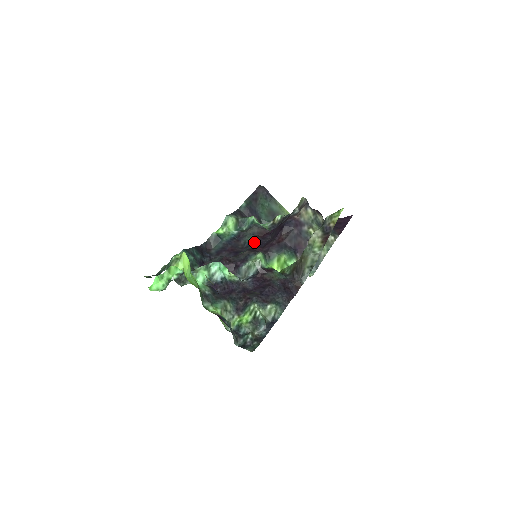
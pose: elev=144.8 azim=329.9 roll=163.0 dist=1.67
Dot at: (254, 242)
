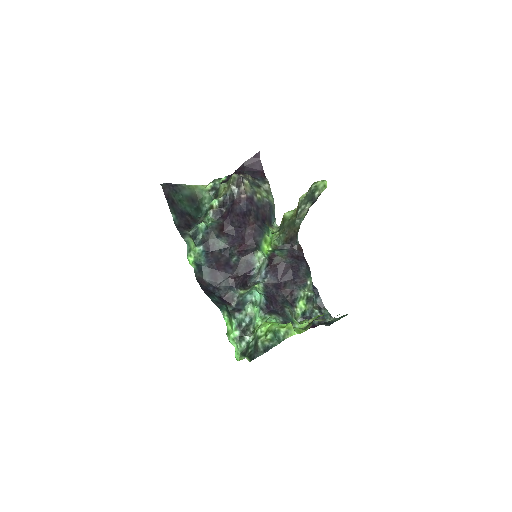
Dot at: (228, 243)
